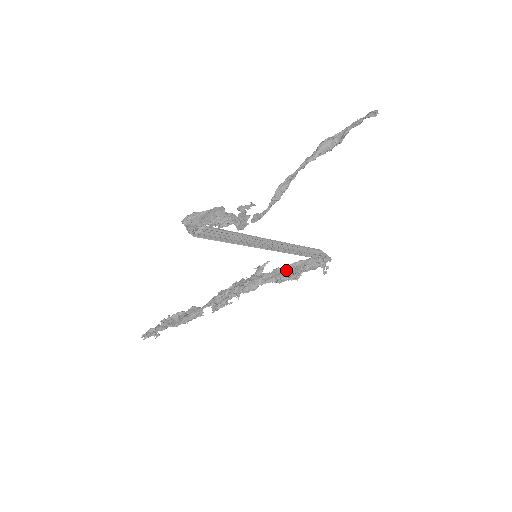
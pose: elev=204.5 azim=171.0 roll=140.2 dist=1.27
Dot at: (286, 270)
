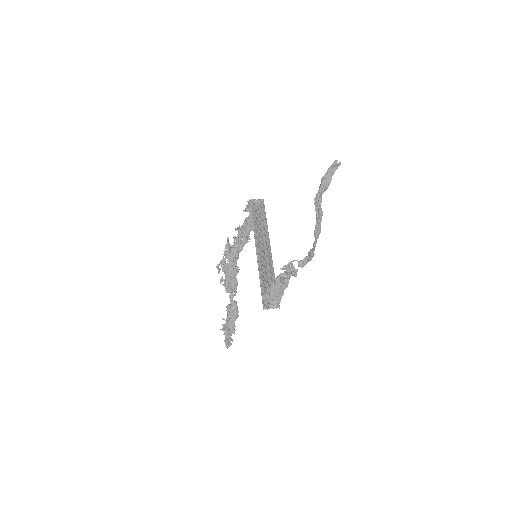
Dot at: (244, 231)
